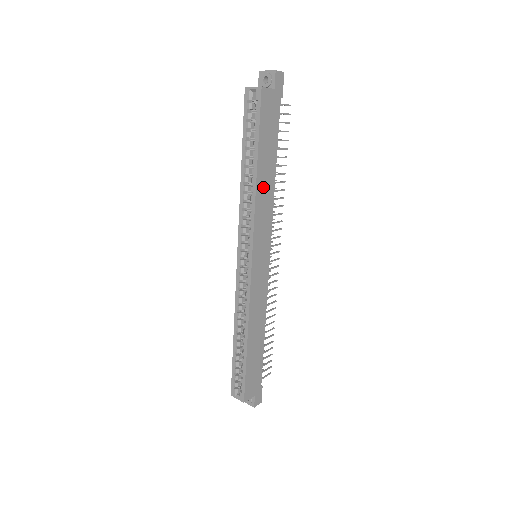
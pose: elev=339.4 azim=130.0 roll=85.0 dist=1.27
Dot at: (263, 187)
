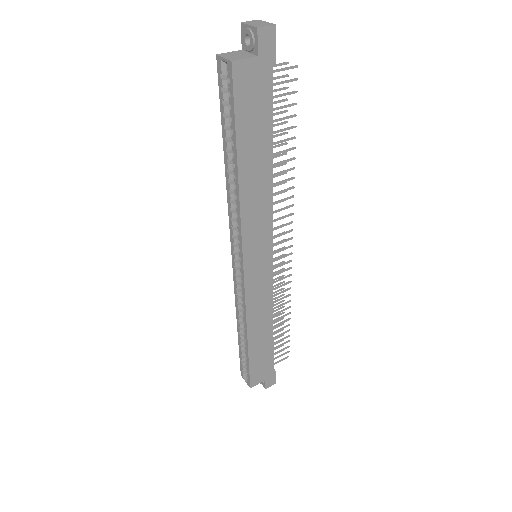
Dot at: (252, 188)
